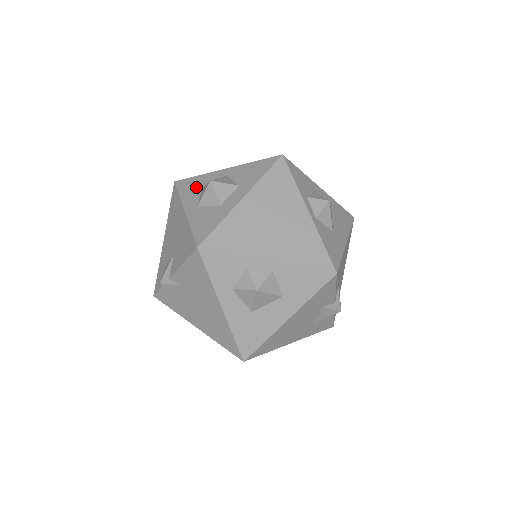
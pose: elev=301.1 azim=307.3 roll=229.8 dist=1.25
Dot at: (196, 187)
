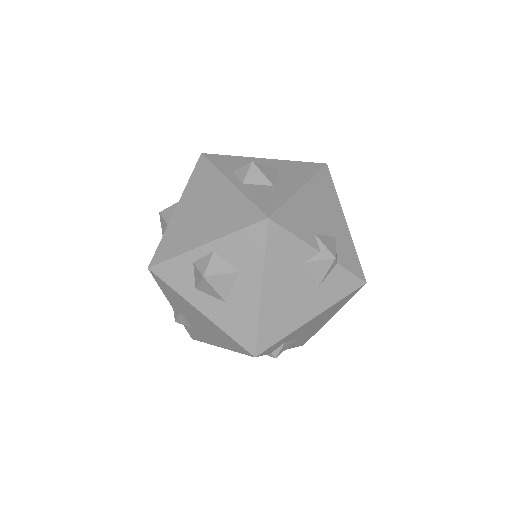
Dot at: occluded
